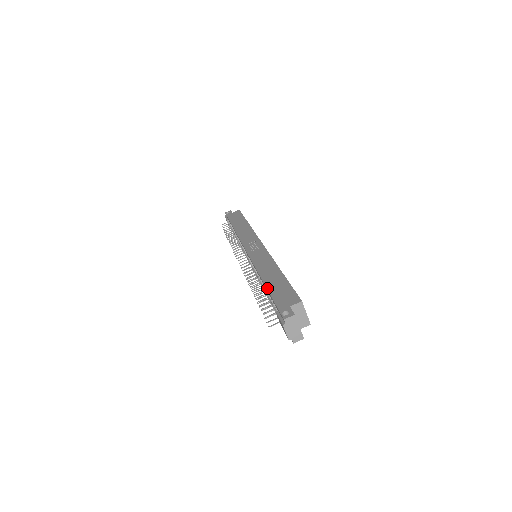
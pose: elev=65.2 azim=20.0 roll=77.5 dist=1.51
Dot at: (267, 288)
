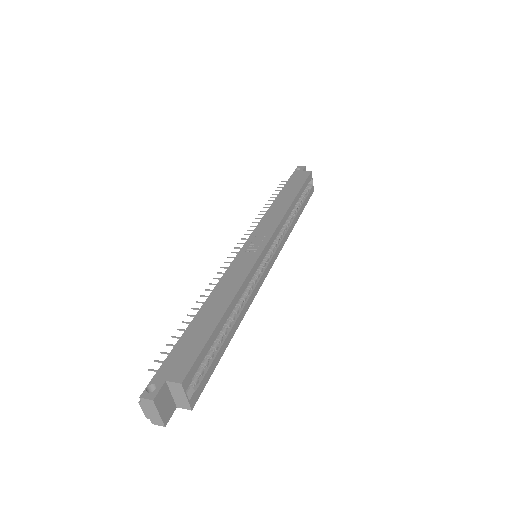
Dot at: (187, 328)
